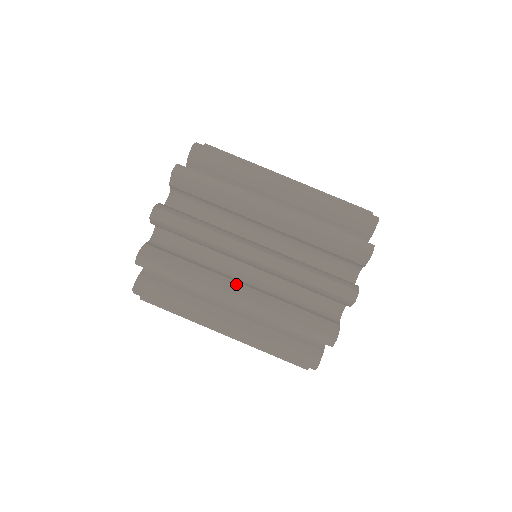
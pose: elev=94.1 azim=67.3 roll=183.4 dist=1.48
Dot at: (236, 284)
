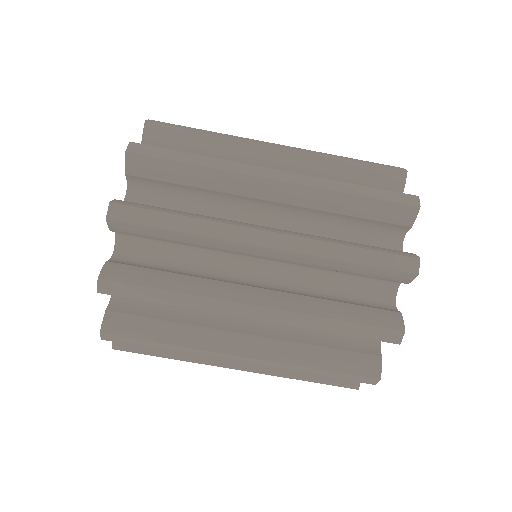
Dot at: occluded
